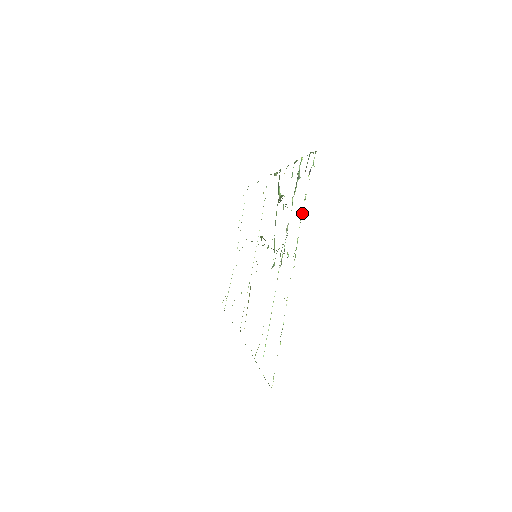
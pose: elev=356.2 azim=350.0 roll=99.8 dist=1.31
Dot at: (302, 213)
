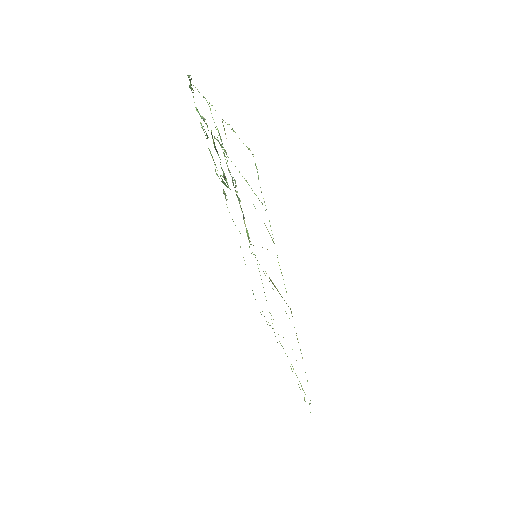
Dot at: occluded
